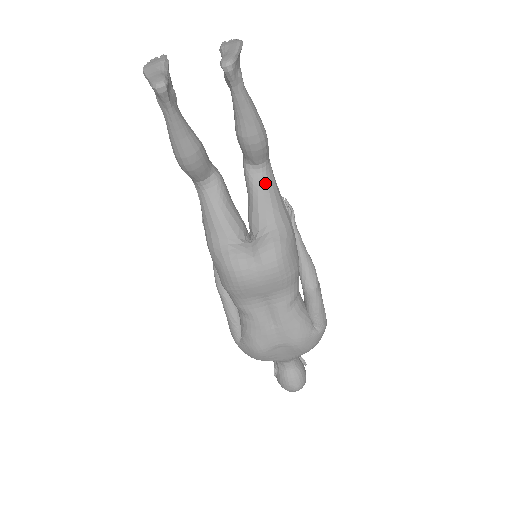
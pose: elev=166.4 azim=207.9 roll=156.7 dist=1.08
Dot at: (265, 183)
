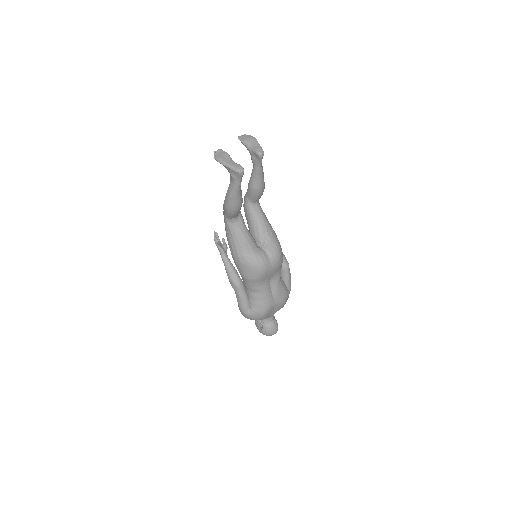
Dot at: (261, 212)
